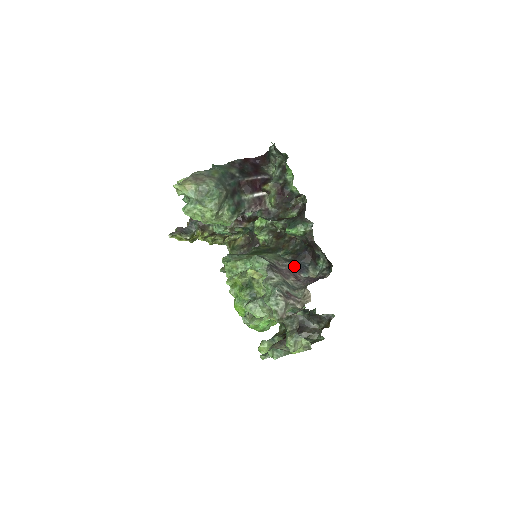
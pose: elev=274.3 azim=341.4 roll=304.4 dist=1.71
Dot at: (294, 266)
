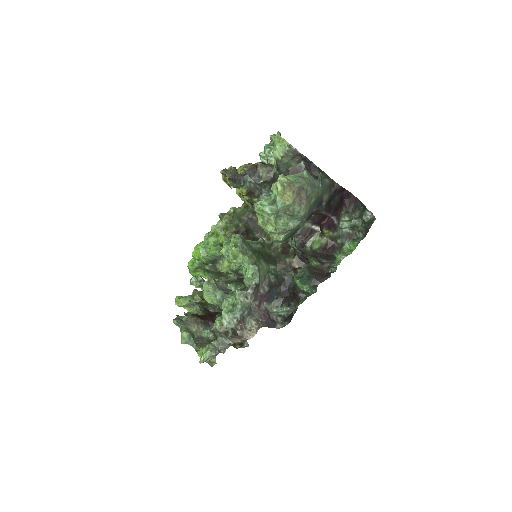
Dot at: (268, 292)
